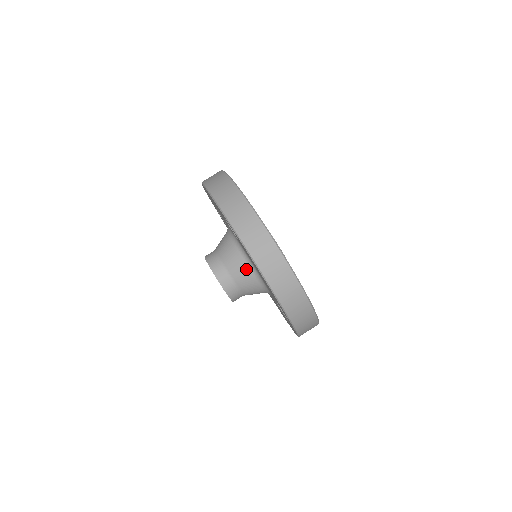
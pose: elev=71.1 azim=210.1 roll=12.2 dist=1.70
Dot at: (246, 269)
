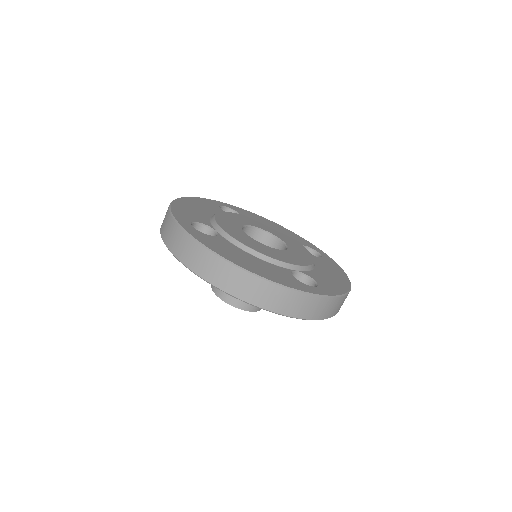
Dot at: occluded
